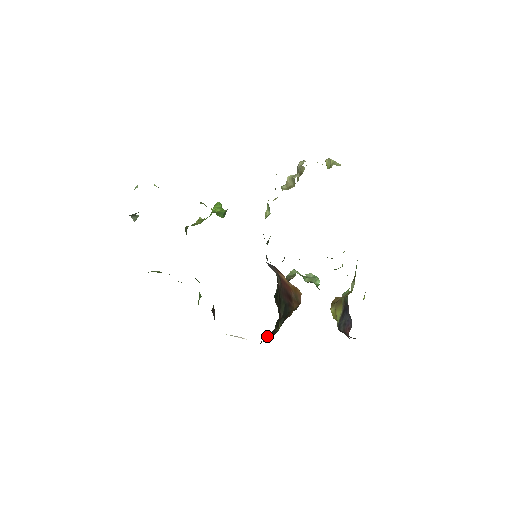
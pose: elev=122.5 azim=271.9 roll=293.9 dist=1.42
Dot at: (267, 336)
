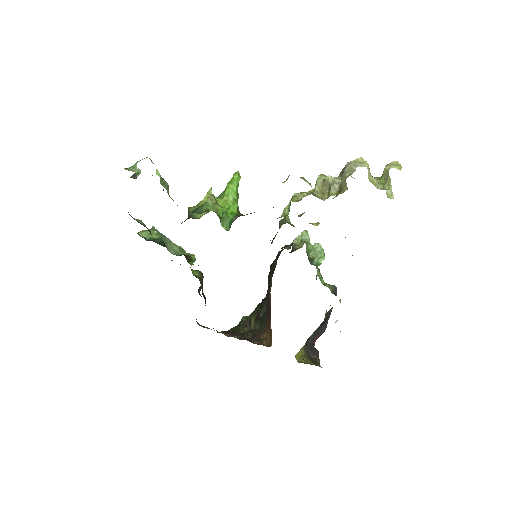
Dot at: (242, 325)
